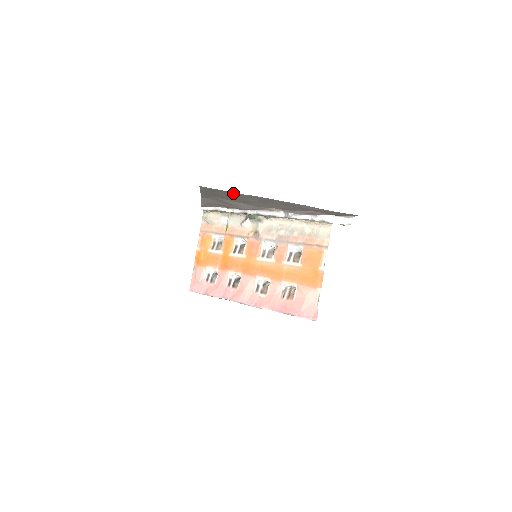
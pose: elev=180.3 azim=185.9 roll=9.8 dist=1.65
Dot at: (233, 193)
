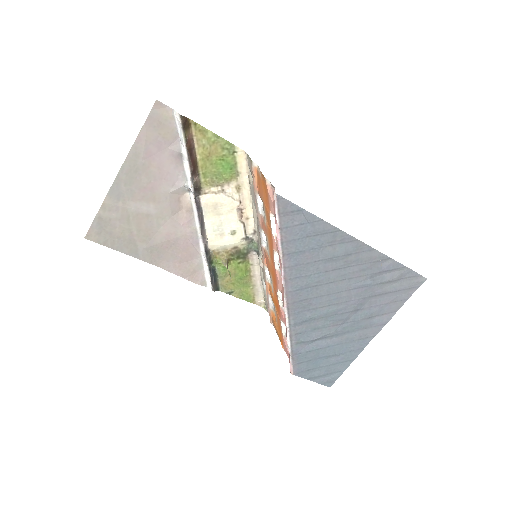
Dot at: (104, 215)
